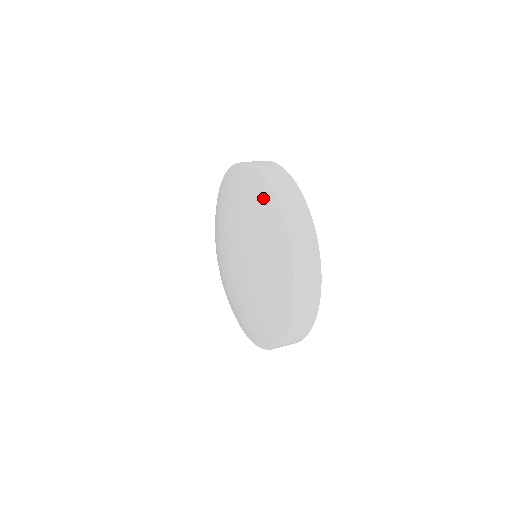
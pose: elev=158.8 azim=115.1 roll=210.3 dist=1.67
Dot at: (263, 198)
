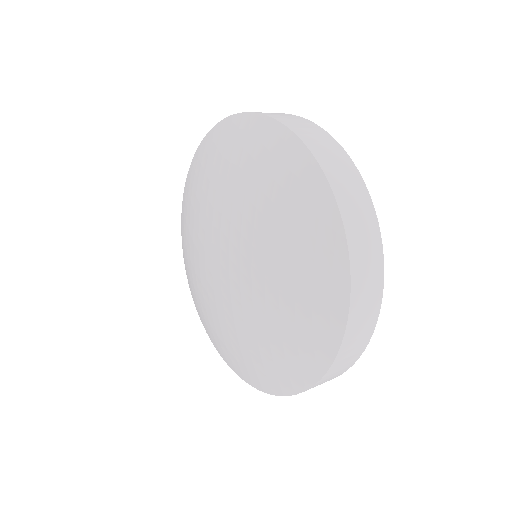
Dot at: (240, 129)
